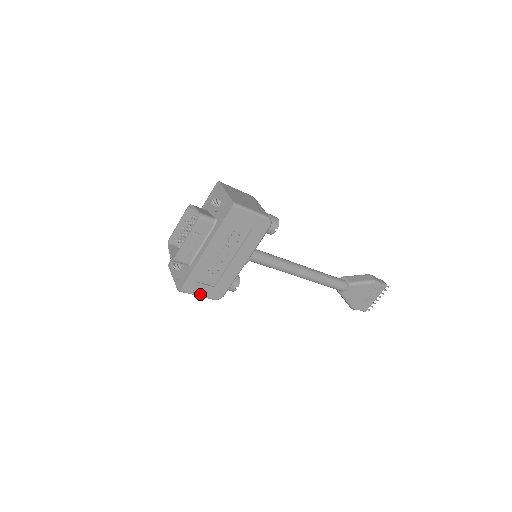
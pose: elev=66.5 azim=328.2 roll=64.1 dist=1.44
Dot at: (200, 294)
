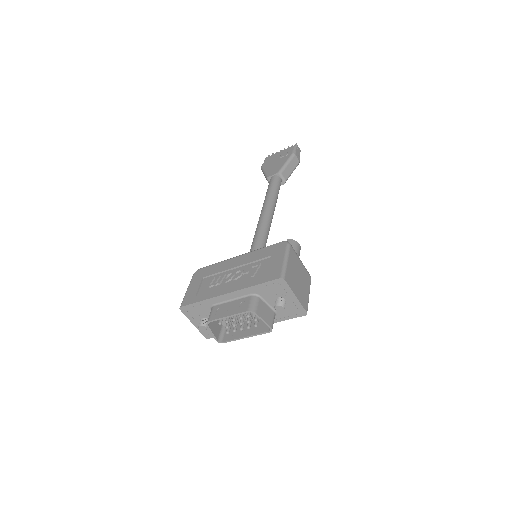
Dot at: occluded
